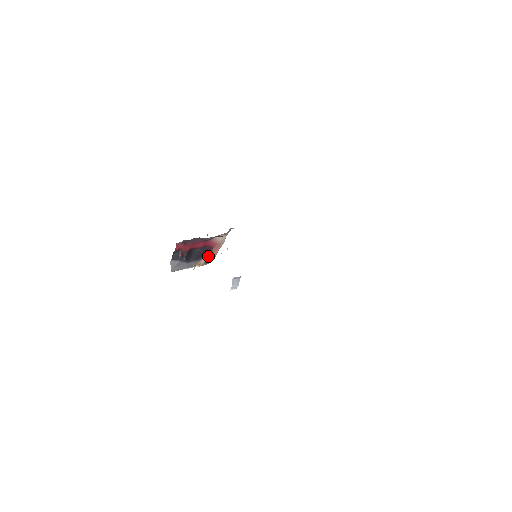
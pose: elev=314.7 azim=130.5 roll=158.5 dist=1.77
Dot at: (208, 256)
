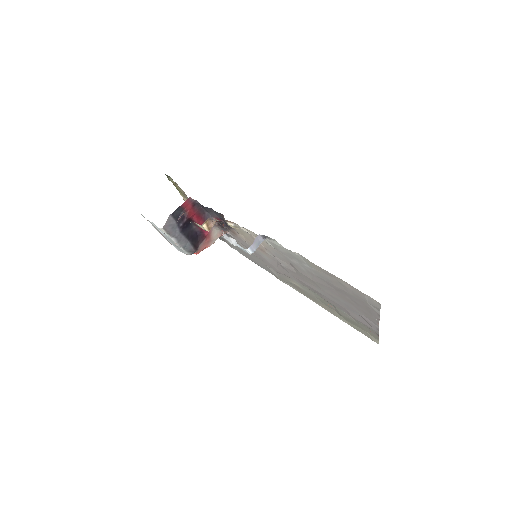
Dot at: (196, 244)
